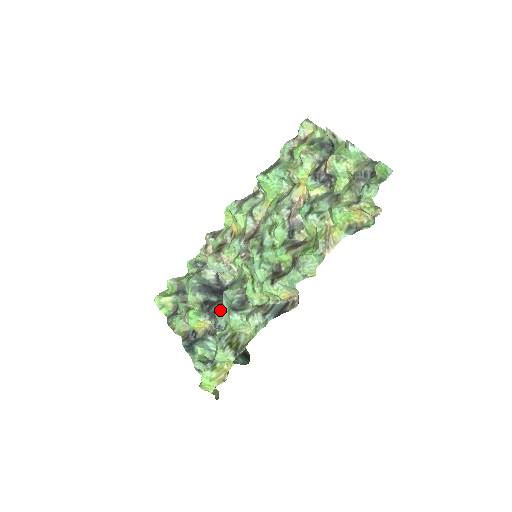
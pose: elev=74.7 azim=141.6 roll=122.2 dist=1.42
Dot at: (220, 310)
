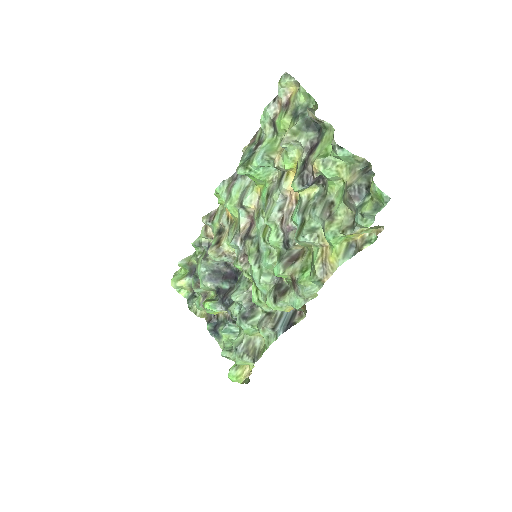
Dot at: (232, 308)
